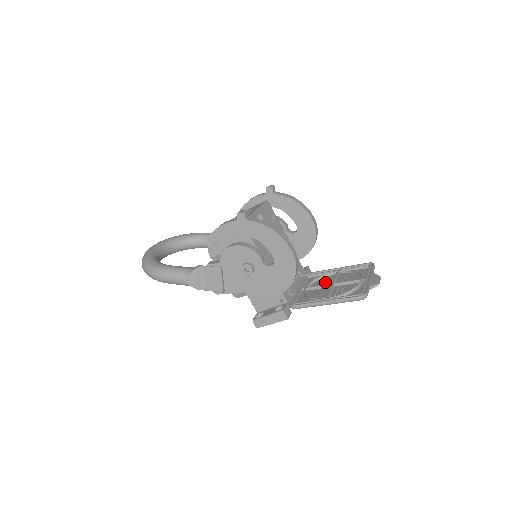
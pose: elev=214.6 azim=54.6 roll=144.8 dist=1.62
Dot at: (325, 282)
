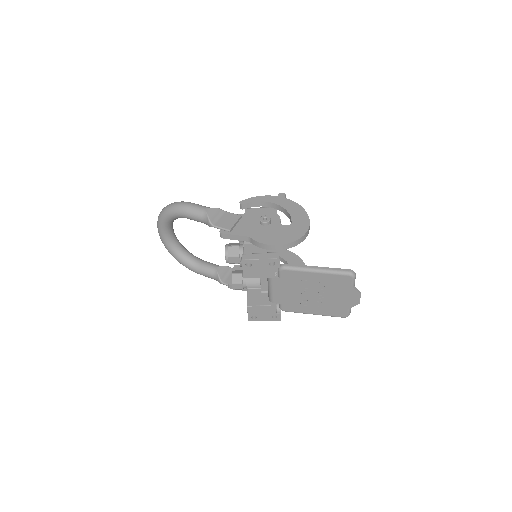
Dot at: (304, 299)
